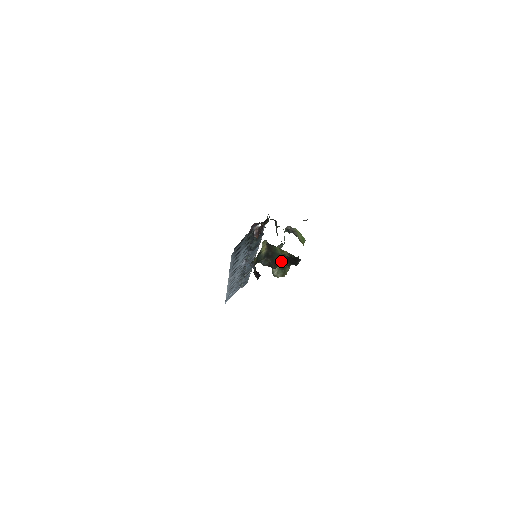
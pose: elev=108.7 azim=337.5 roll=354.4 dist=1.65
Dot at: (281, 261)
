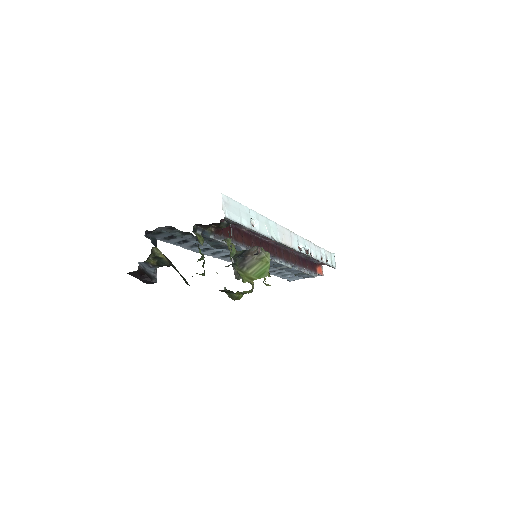
Dot at: occluded
